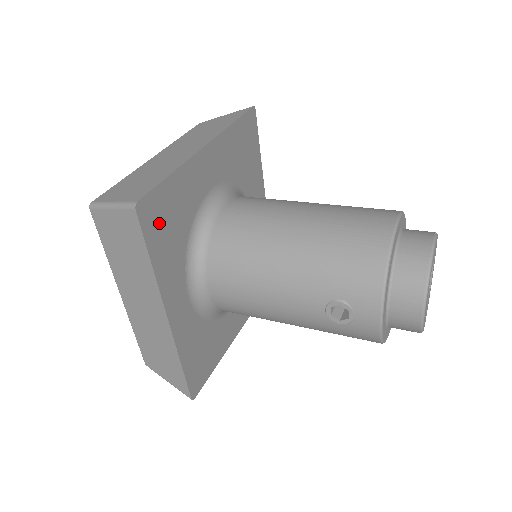
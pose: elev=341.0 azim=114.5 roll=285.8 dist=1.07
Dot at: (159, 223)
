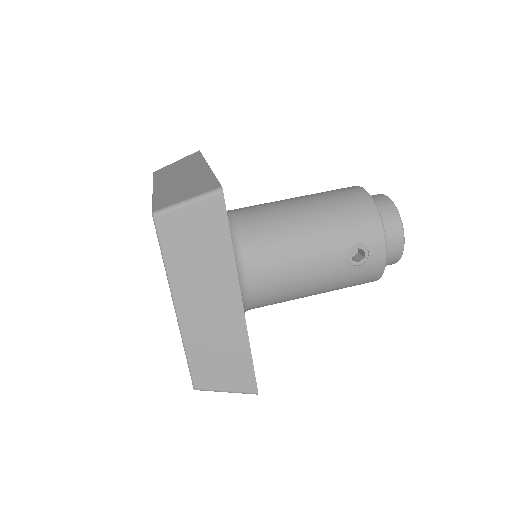
Dot at: occluded
